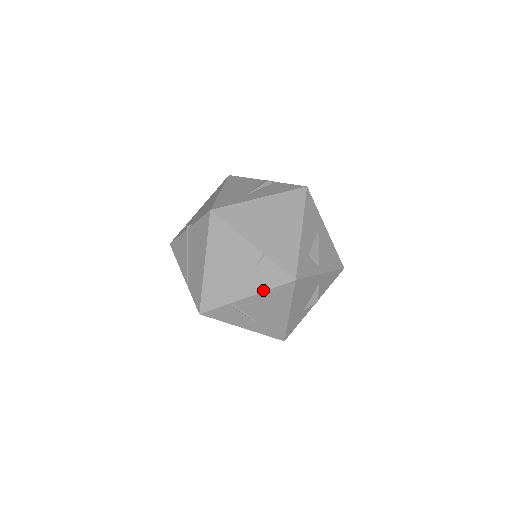
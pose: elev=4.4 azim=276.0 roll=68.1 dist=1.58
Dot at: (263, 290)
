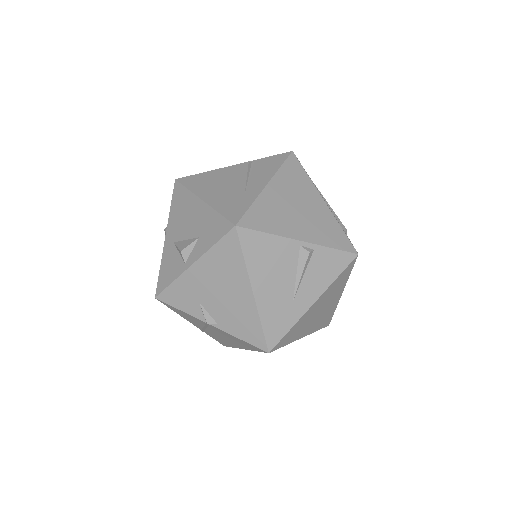
Dot at: occluded
